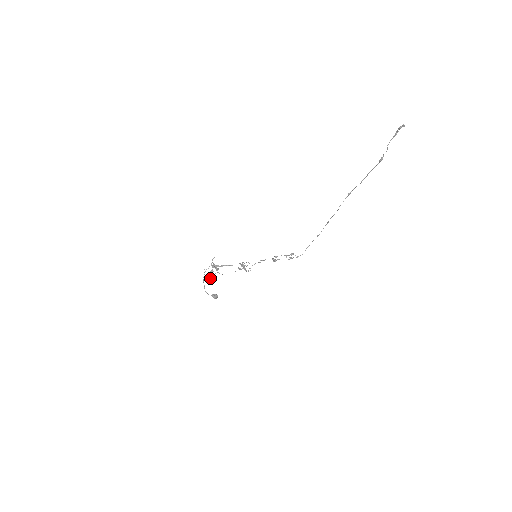
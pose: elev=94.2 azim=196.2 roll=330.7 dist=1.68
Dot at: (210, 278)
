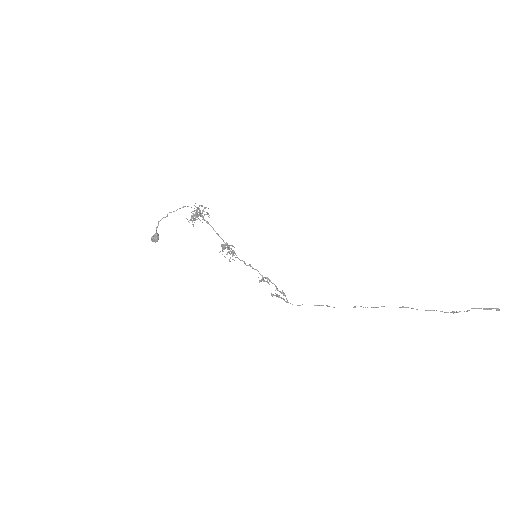
Dot at: occluded
